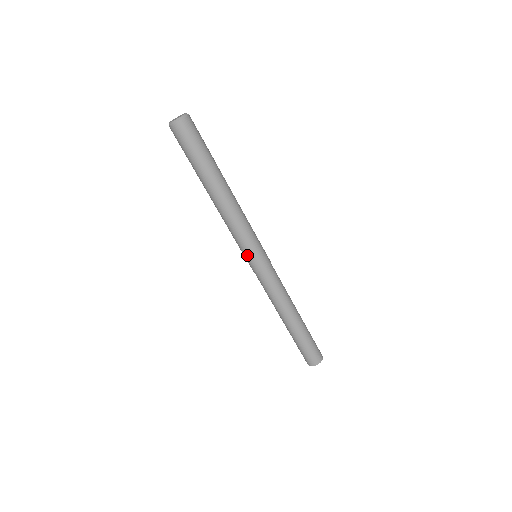
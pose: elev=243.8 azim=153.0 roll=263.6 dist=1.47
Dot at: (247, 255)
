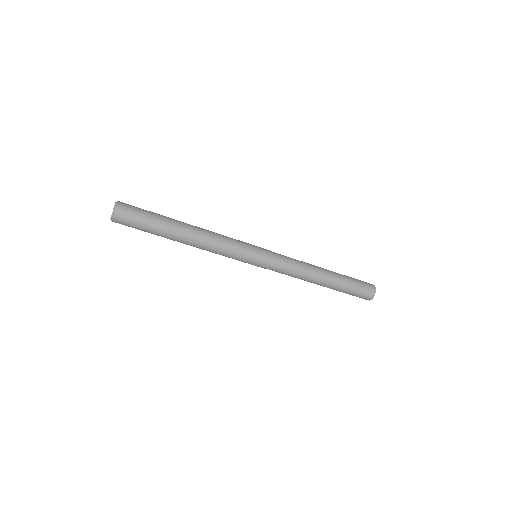
Dot at: (249, 260)
